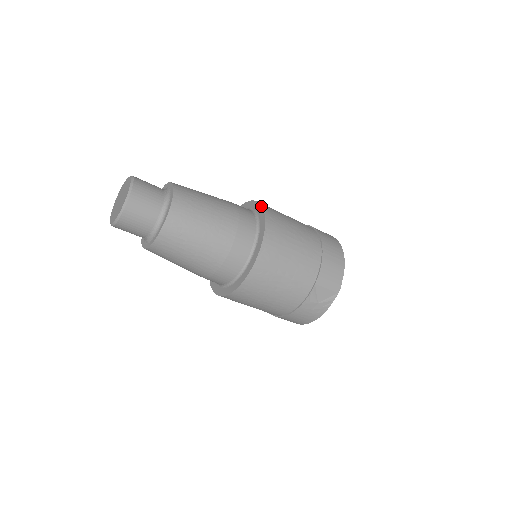
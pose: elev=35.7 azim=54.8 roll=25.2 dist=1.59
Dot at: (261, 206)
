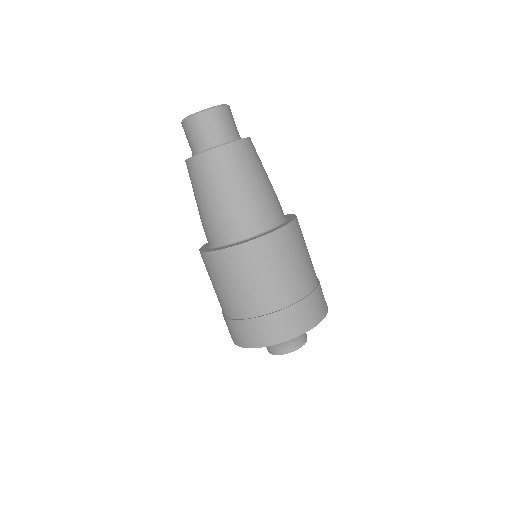
Dot at: occluded
